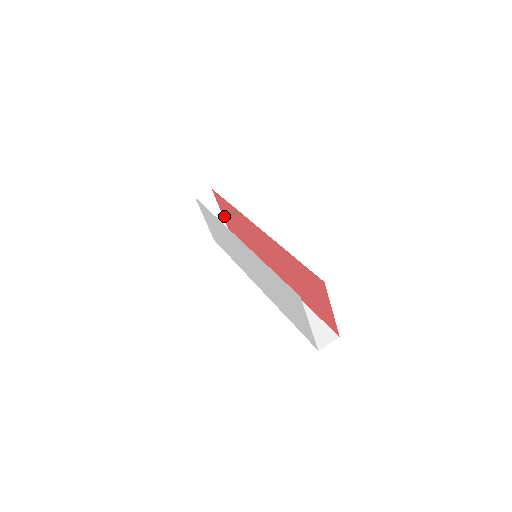
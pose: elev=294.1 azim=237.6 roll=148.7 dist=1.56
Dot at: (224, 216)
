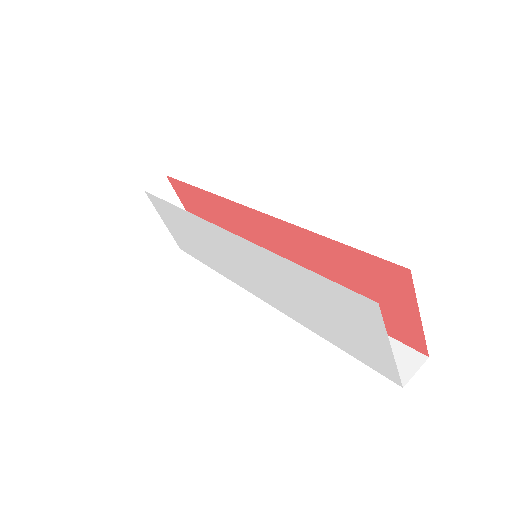
Dot at: occluded
